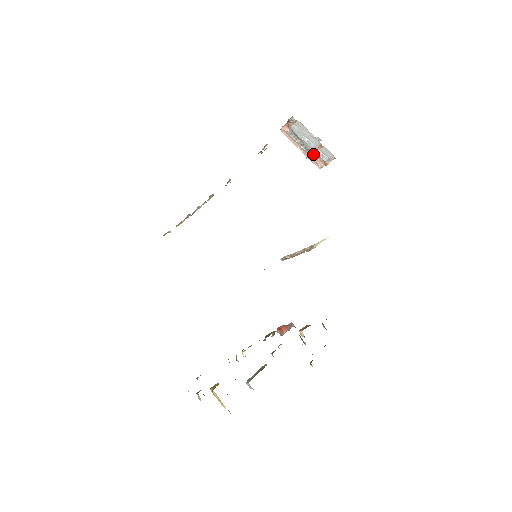
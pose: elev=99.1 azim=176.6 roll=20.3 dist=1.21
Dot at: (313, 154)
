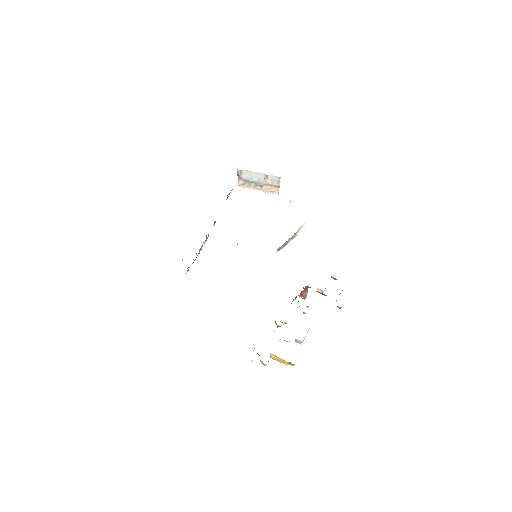
Dot at: (267, 186)
